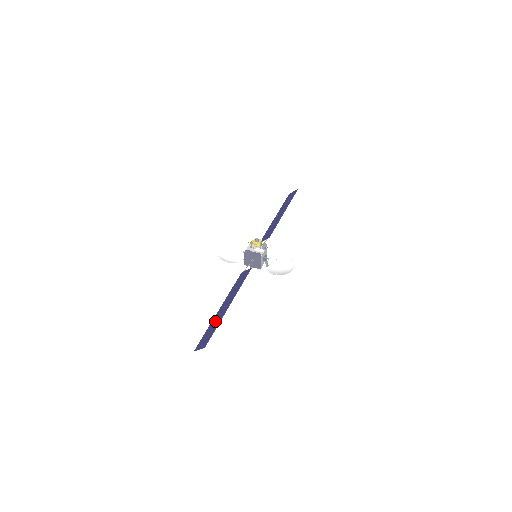
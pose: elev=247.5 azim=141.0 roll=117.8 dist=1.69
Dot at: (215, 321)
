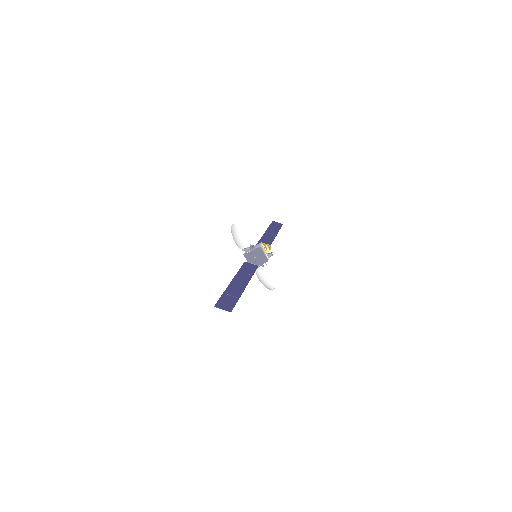
Dot at: (233, 291)
